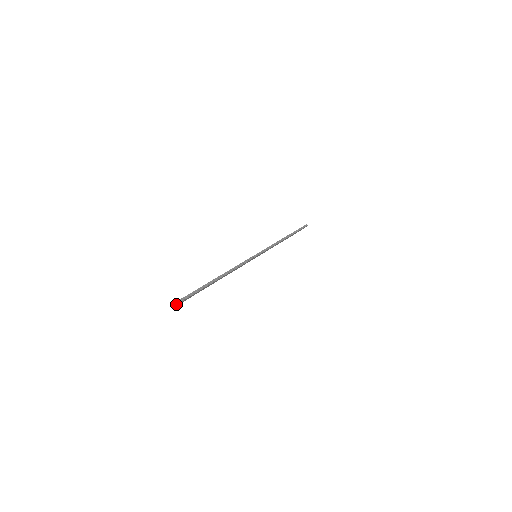
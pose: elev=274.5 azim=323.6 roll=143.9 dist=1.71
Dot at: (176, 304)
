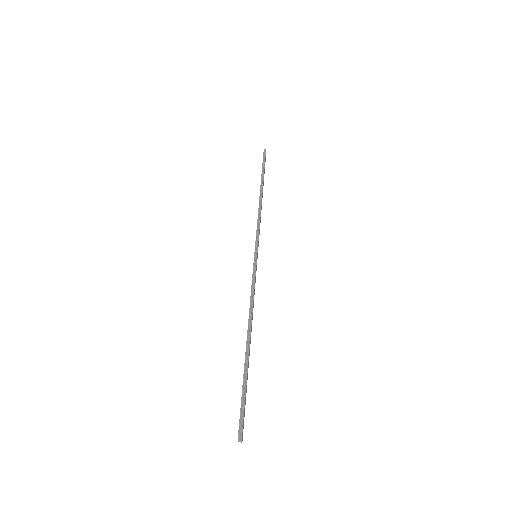
Dot at: (240, 439)
